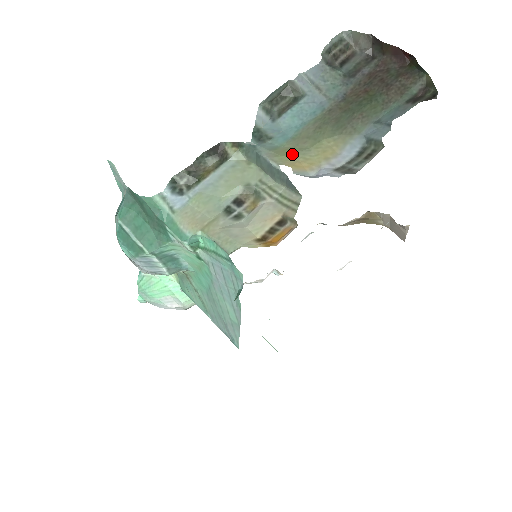
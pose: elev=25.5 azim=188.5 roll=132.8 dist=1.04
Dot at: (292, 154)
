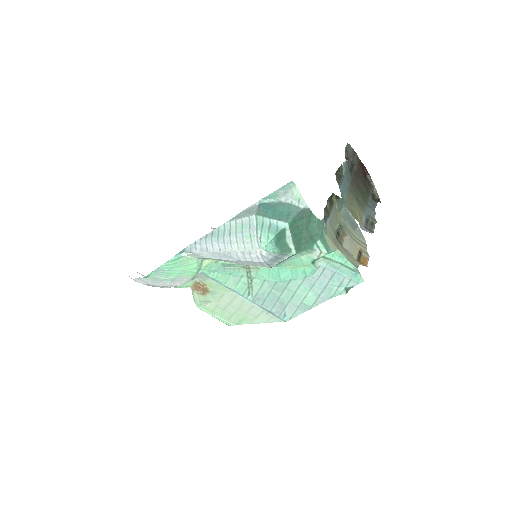
Dot at: (354, 213)
